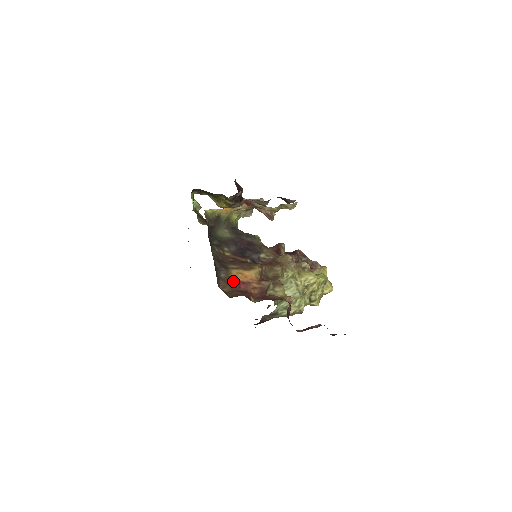
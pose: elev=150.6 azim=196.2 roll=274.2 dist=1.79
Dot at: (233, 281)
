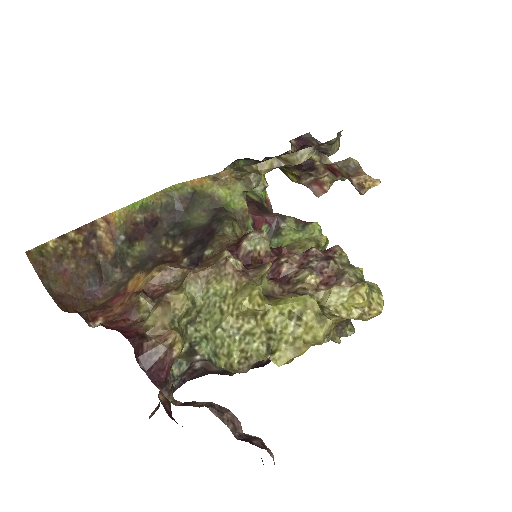
Dot at: (122, 290)
